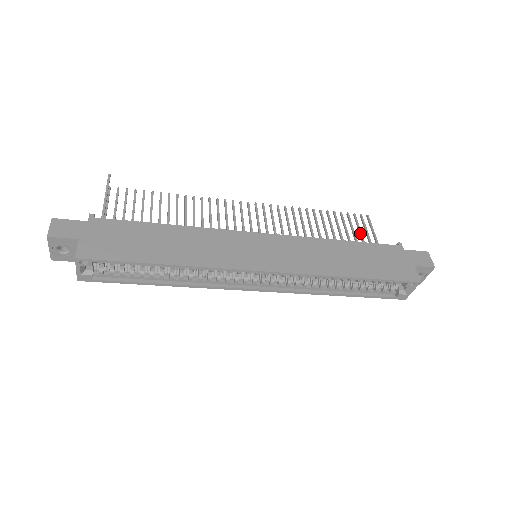
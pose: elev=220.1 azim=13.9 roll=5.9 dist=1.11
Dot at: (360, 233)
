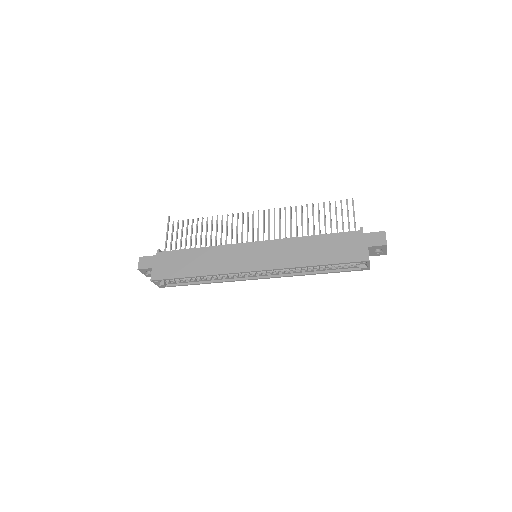
Dot at: occluded
